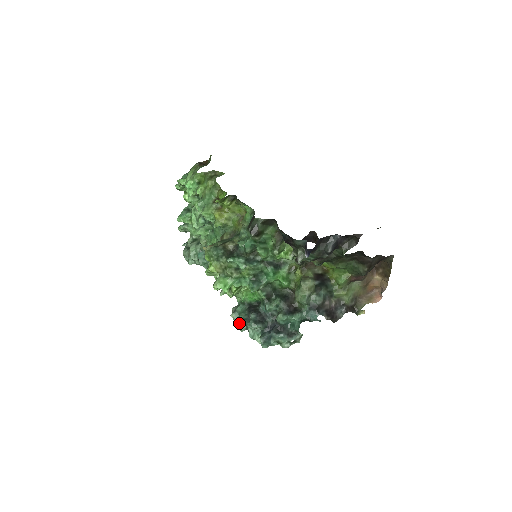
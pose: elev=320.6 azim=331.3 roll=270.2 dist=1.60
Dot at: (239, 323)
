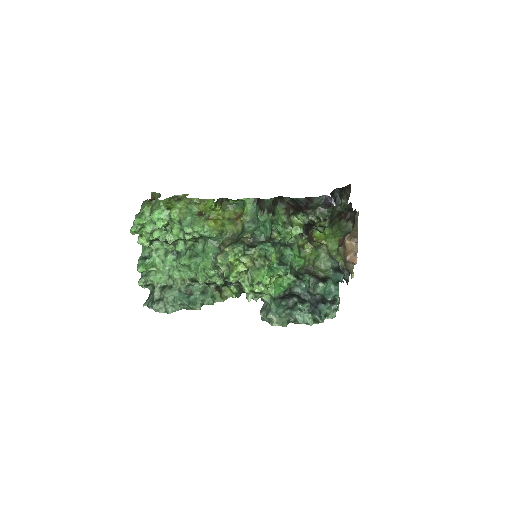
Dot at: (279, 320)
